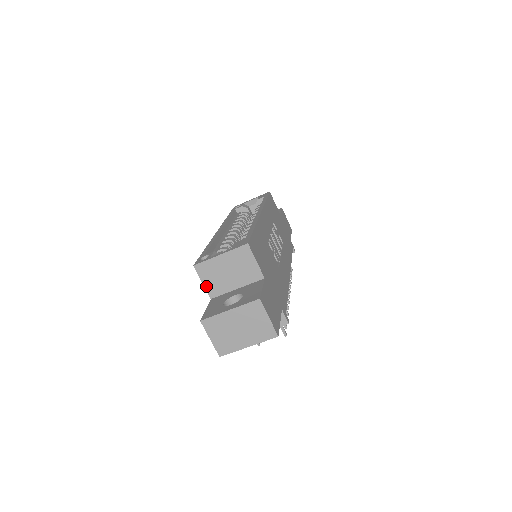
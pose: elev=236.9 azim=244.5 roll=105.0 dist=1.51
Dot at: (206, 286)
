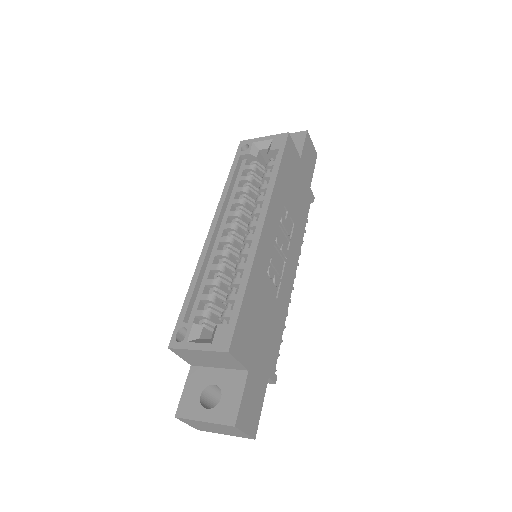
Dot at: (184, 359)
